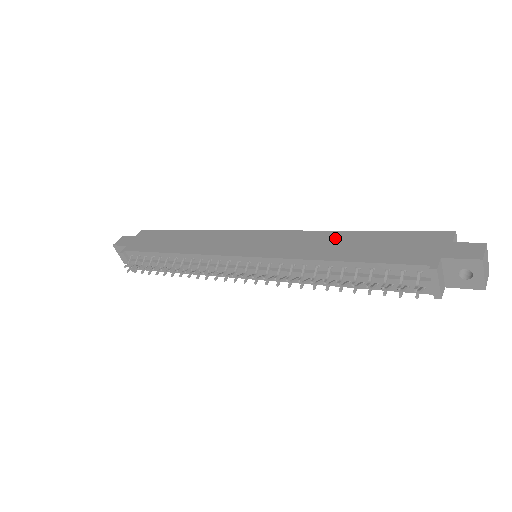
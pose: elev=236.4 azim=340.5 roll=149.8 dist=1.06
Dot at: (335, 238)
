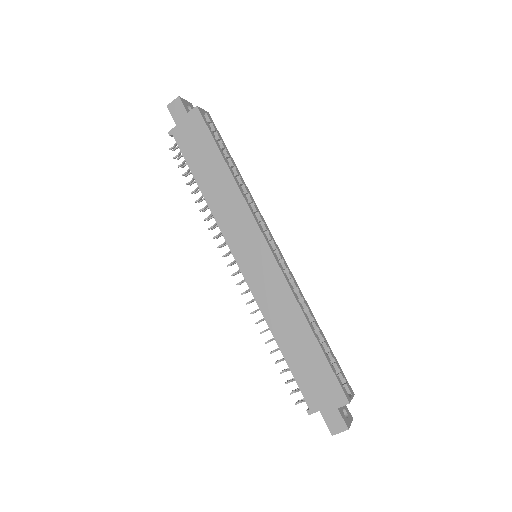
Dot at: (296, 322)
